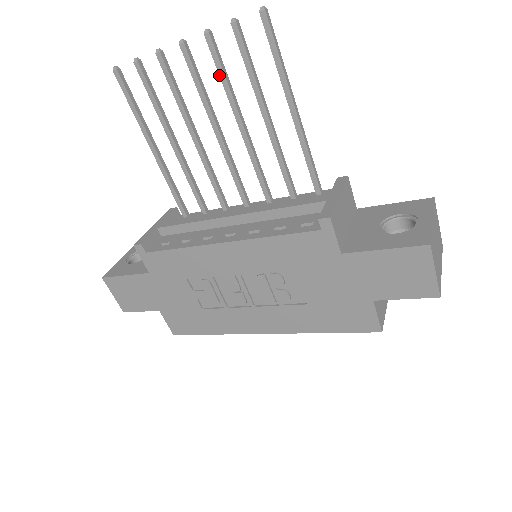
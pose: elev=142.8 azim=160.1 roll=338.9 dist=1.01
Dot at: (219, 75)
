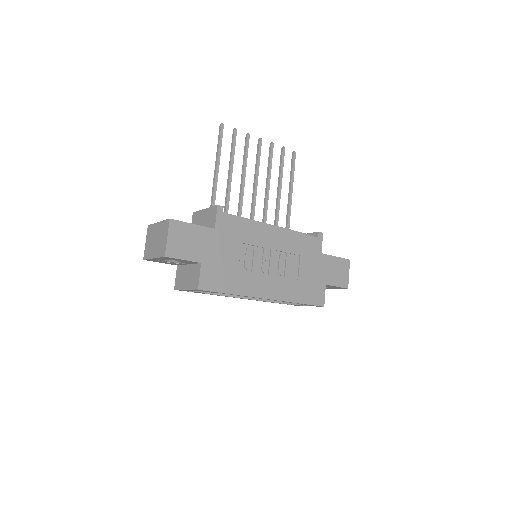
Dot at: (270, 161)
